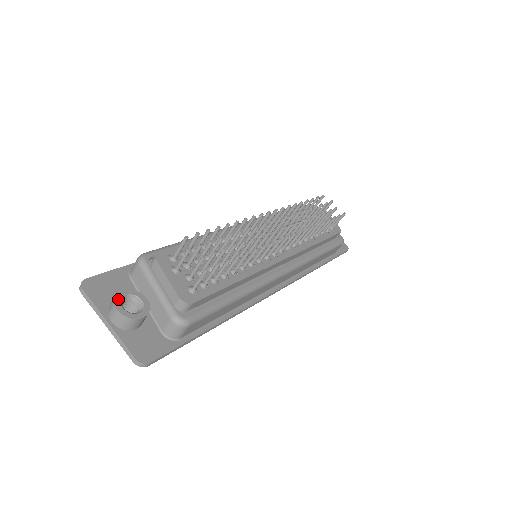
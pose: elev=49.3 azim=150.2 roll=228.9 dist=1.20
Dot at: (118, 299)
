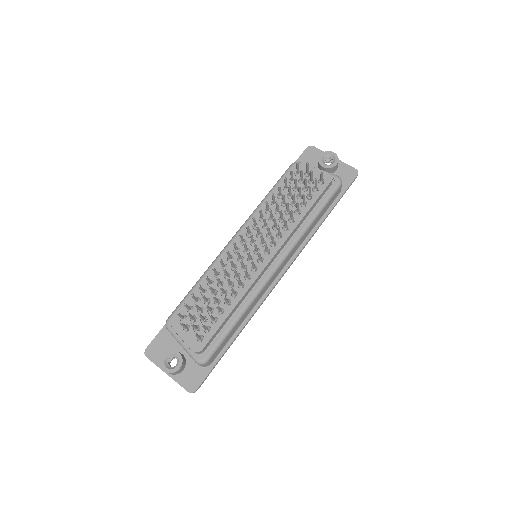
Dot at: (162, 363)
